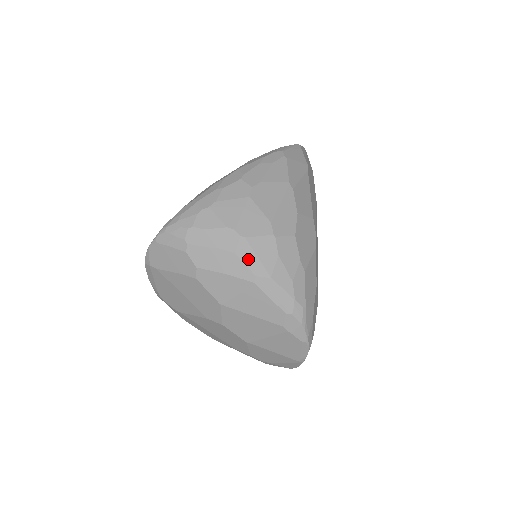
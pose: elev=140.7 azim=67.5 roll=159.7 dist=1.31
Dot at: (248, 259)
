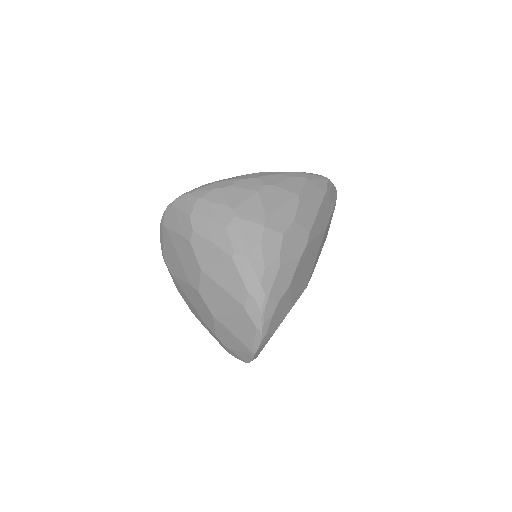
Dot at: (234, 236)
